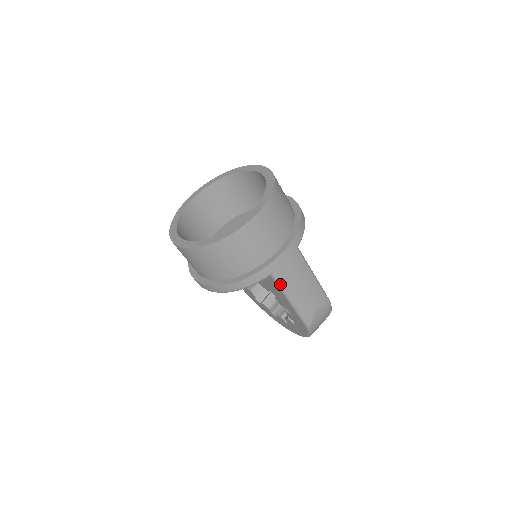
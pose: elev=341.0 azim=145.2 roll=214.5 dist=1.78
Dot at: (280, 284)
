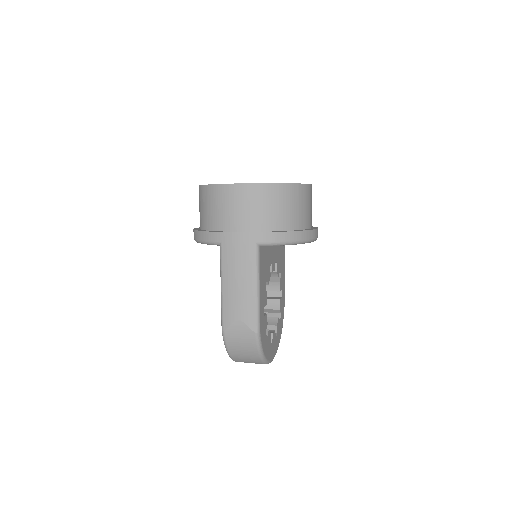
Dot at: (221, 260)
